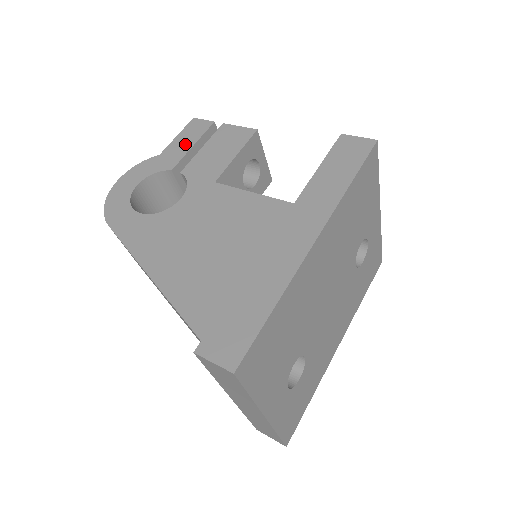
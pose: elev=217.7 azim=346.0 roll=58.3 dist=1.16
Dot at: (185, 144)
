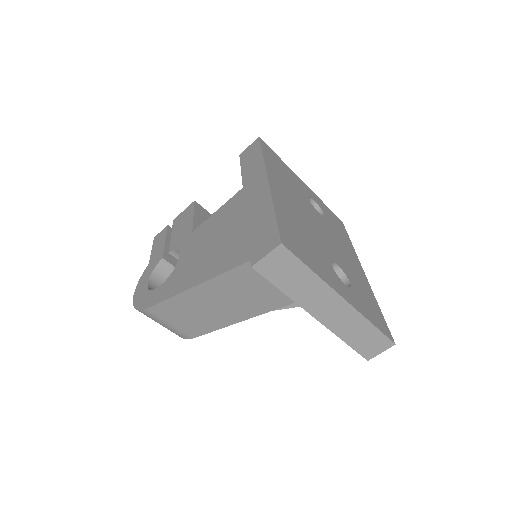
Dot at: (160, 246)
